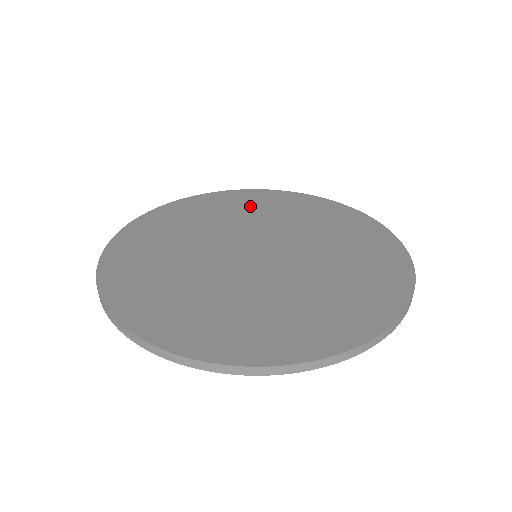
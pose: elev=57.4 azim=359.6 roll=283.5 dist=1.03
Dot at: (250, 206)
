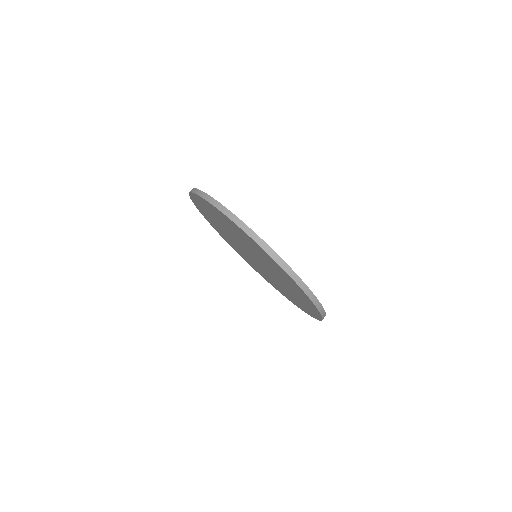
Dot at: occluded
